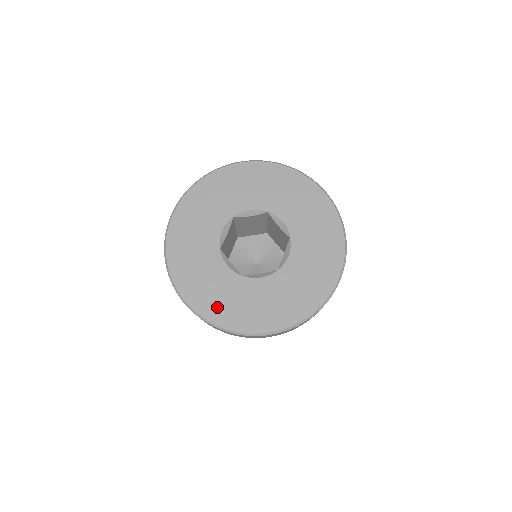
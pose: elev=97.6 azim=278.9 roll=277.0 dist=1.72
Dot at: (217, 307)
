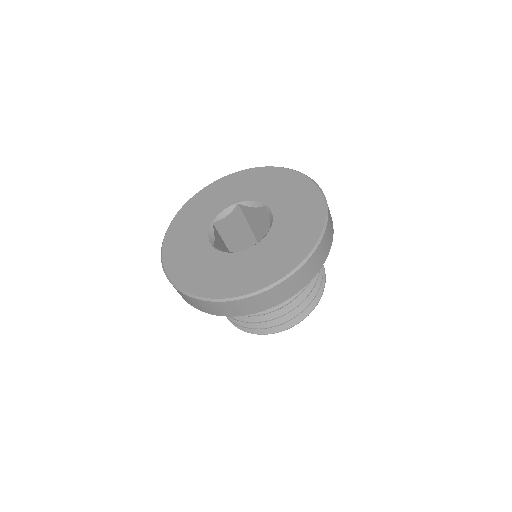
Dot at: (234, 283)
